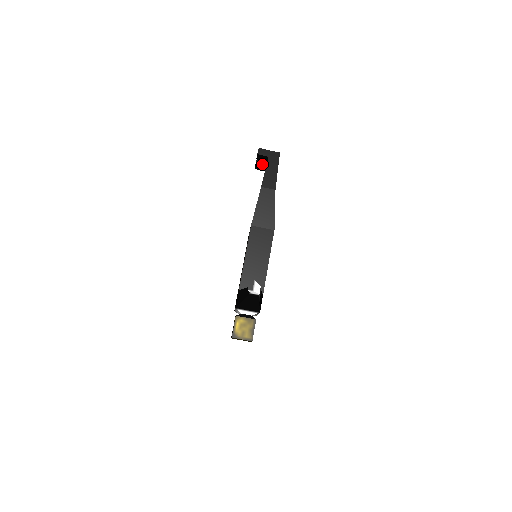
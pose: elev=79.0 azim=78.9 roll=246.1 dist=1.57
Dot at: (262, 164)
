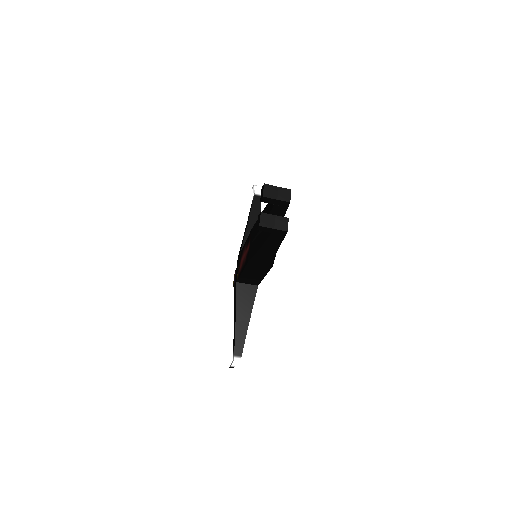
Dot at: (269, 202)
